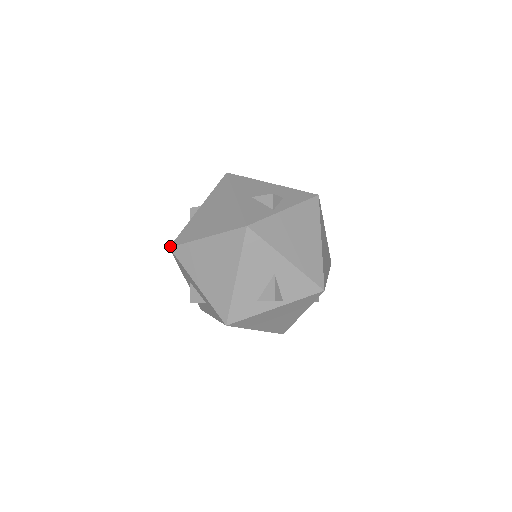
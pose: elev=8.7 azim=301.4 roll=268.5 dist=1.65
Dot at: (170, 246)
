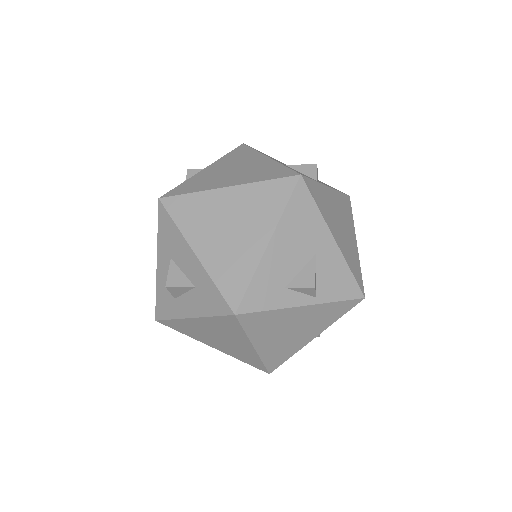
Dot at: (160, 197)
